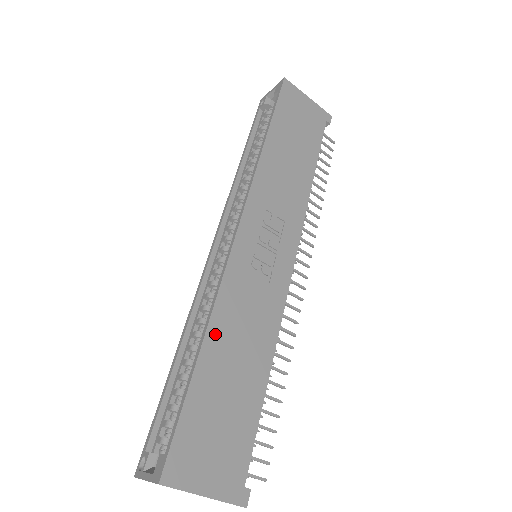
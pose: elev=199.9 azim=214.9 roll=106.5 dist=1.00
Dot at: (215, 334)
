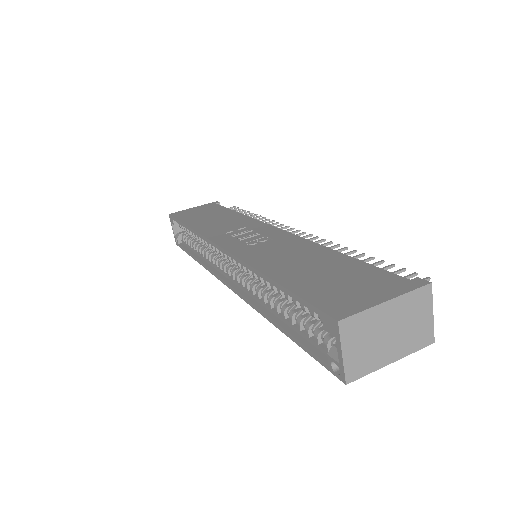
Dot at: (268, 268)
